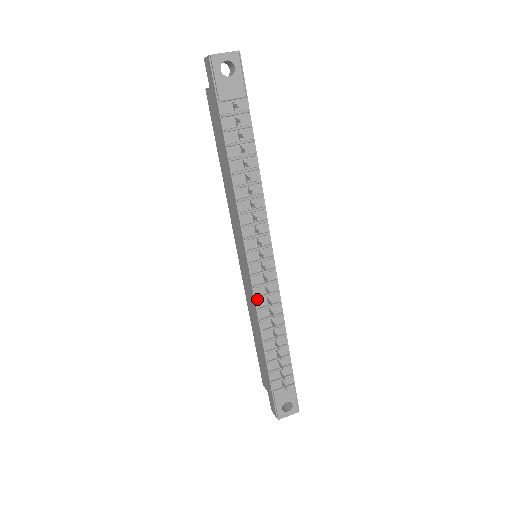
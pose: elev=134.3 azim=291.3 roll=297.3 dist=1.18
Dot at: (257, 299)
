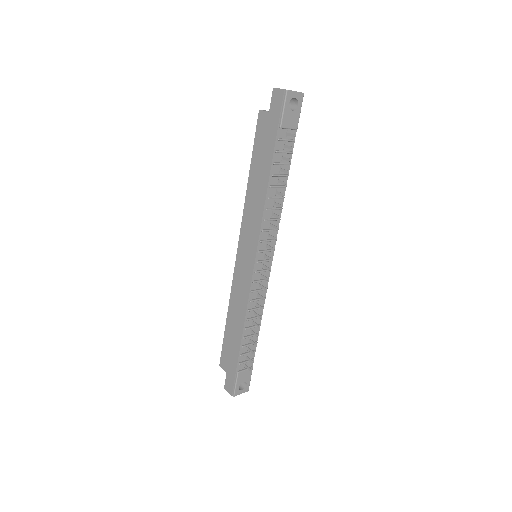
Dot at: (252, 292)
